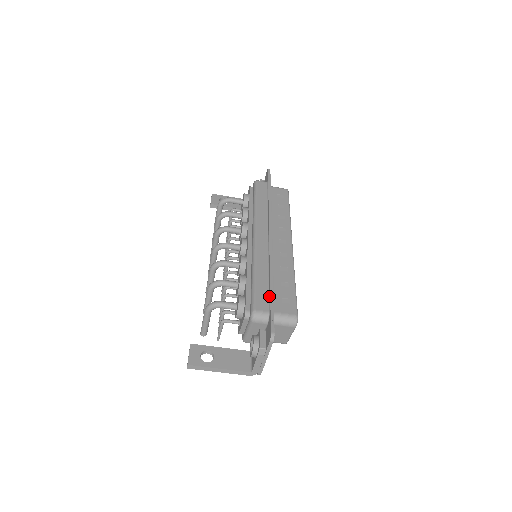
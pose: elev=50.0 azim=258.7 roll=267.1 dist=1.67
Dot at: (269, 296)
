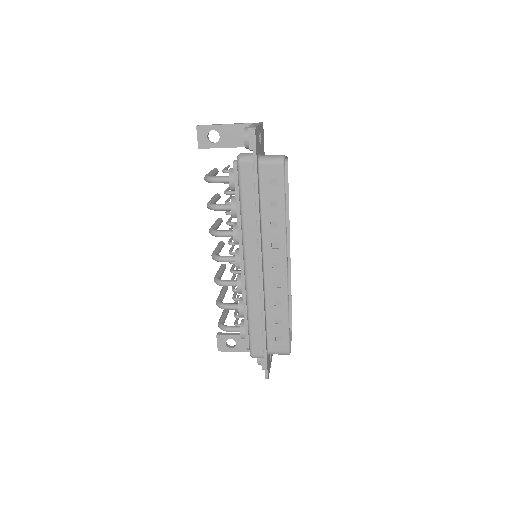
Dot at: (263, 341)
